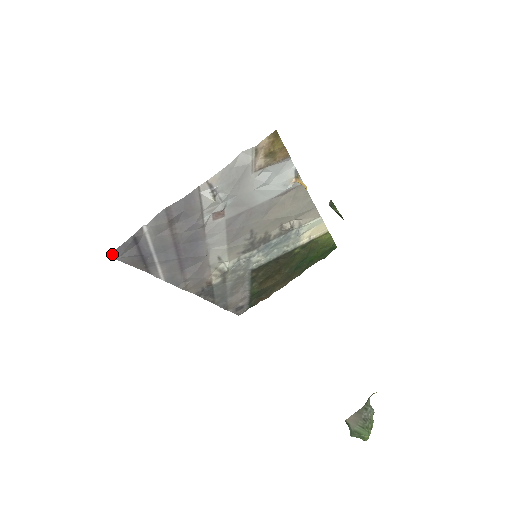
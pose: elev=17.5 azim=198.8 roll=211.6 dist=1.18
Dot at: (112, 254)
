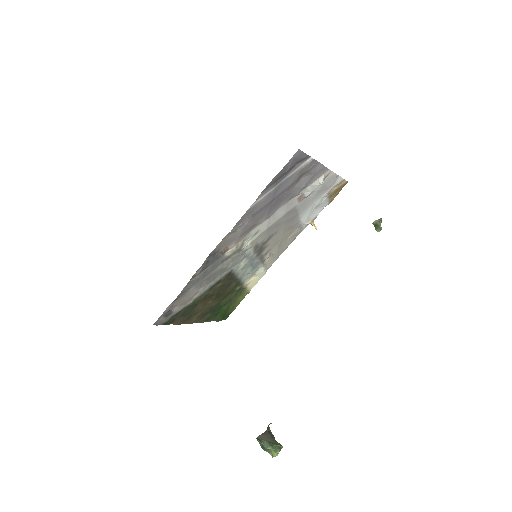
Dot at: (298, 152)
